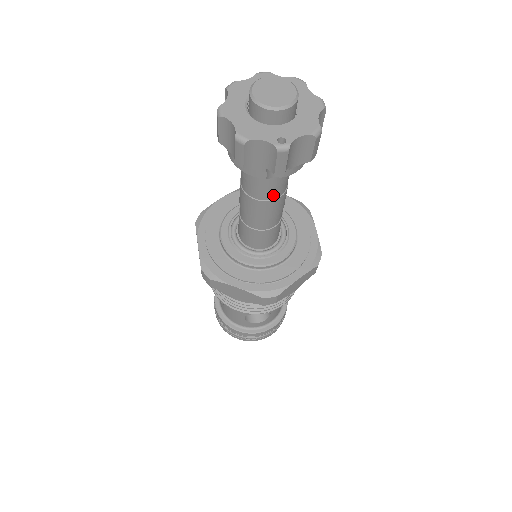
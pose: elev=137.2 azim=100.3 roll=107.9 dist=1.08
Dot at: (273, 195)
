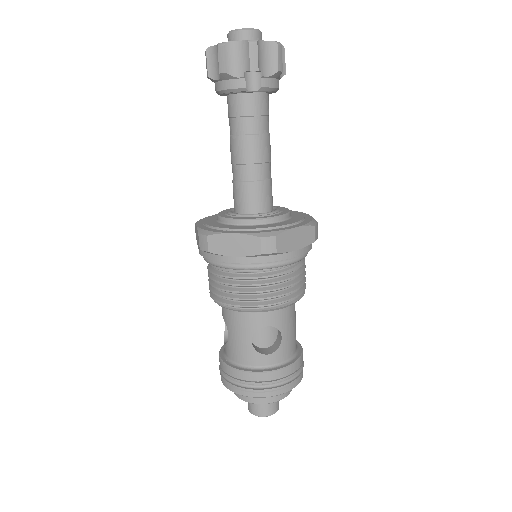
Dot at: (257, 128)
